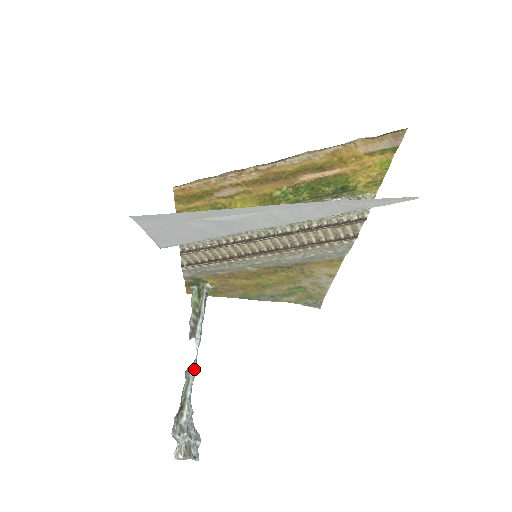
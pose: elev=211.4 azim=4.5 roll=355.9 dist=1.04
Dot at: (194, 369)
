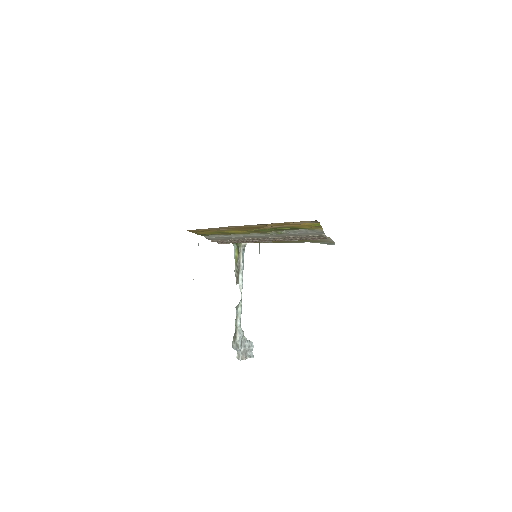
Dot at: (240, 307)
